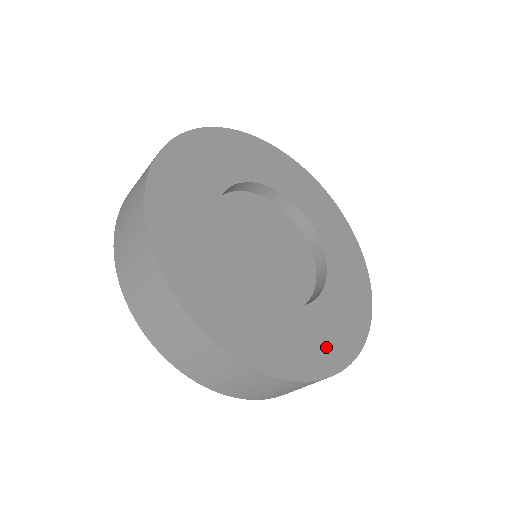
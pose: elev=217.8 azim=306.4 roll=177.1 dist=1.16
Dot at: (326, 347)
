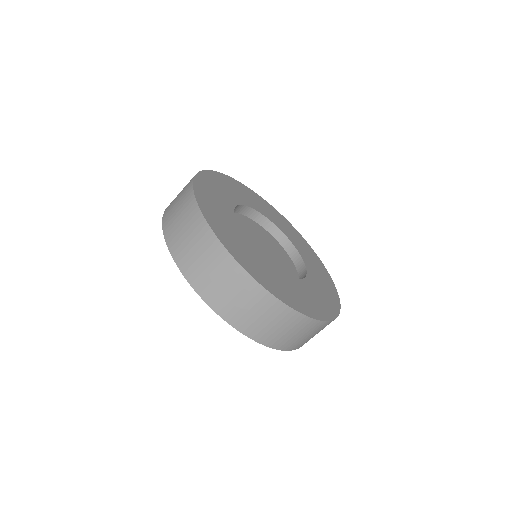
Dot at: (325, 279)
